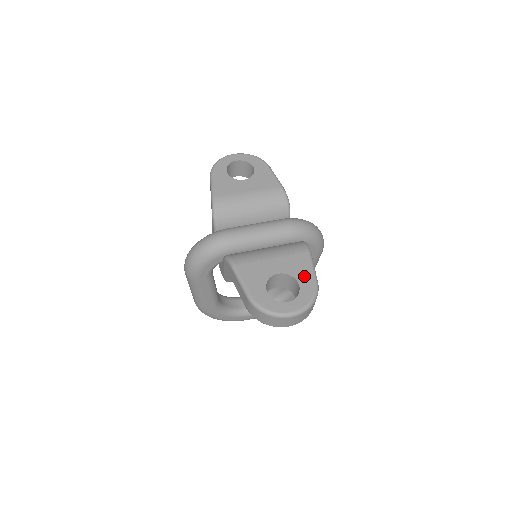
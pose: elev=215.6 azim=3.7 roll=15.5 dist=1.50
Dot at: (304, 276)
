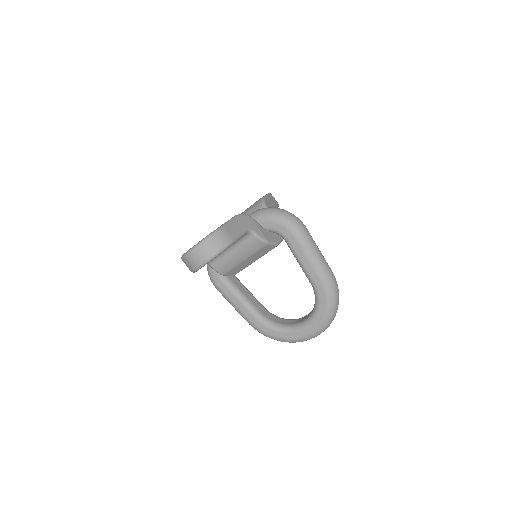
Dot at: occluded
